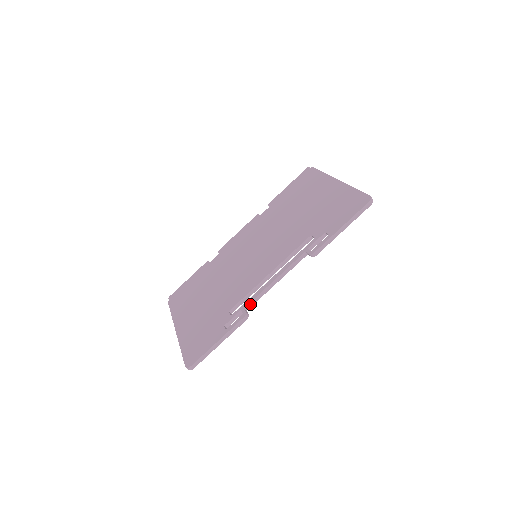
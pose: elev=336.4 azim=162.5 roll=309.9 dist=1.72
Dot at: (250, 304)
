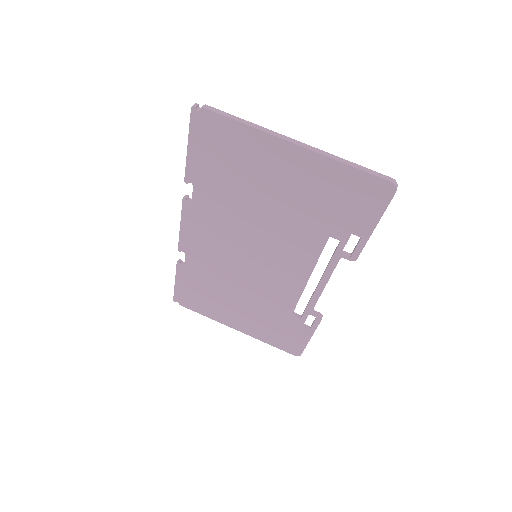
Dot at: (313, 307)
